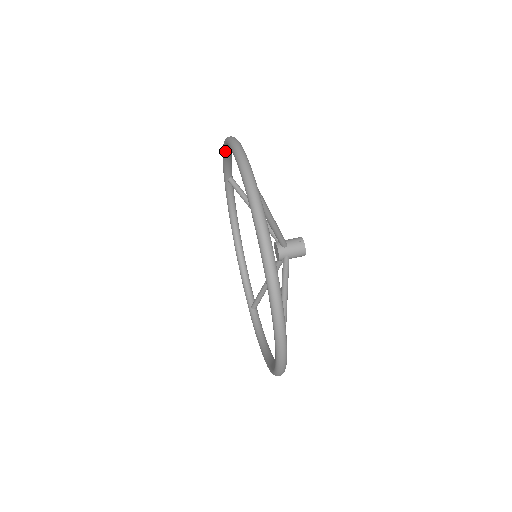
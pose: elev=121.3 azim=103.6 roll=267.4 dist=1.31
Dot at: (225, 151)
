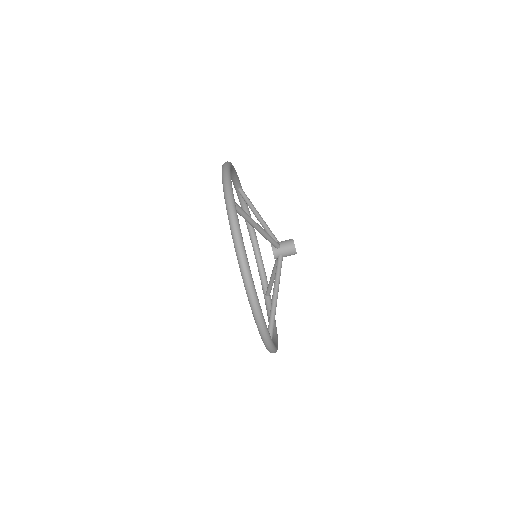
Dot at: occluded
